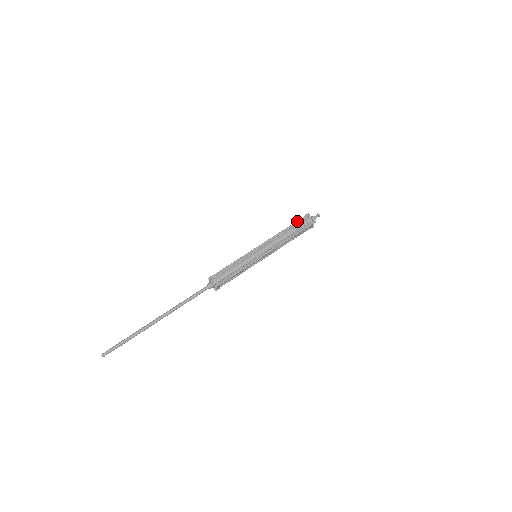
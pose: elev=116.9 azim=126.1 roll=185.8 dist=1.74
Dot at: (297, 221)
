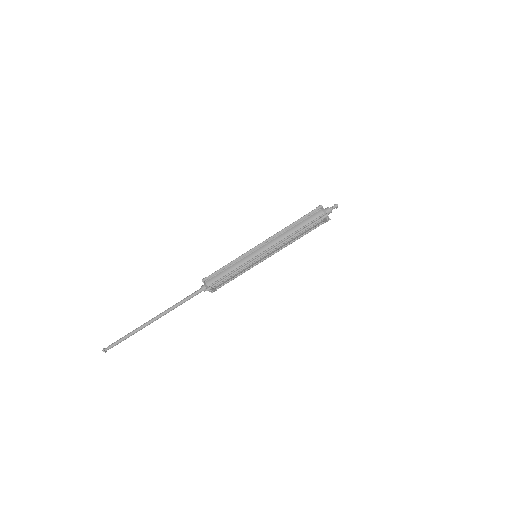
Dot at: (306, 215)
